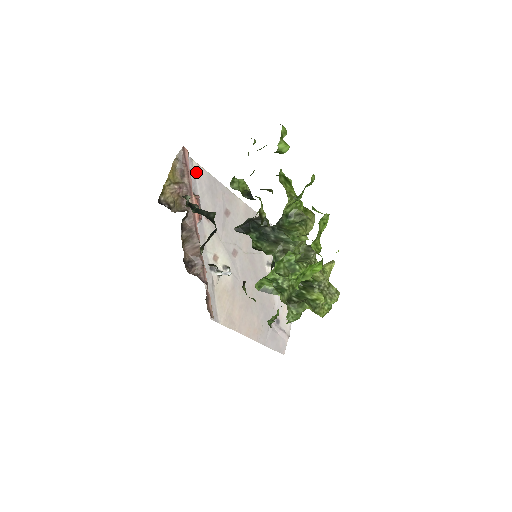
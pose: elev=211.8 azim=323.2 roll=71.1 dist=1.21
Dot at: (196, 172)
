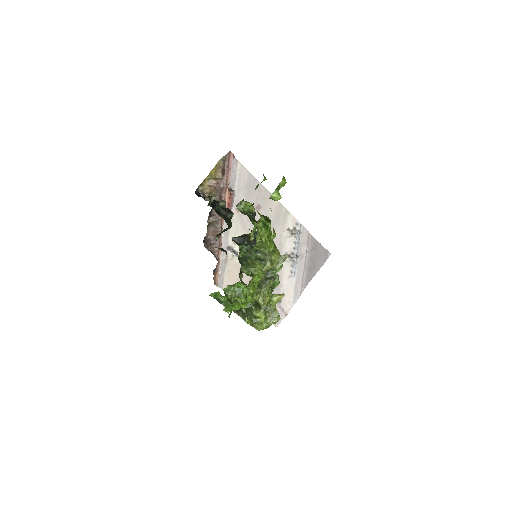
Dot at: (238, 171)
